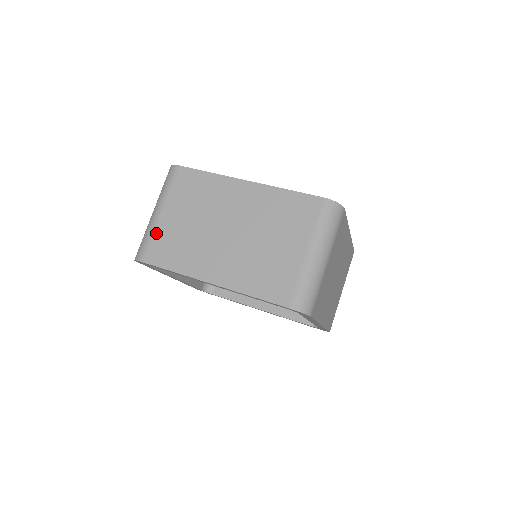
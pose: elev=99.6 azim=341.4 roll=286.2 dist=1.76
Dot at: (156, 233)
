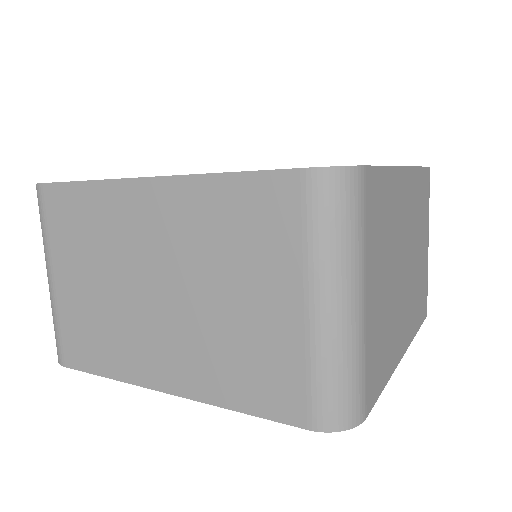
Dot at: (61, 315)
